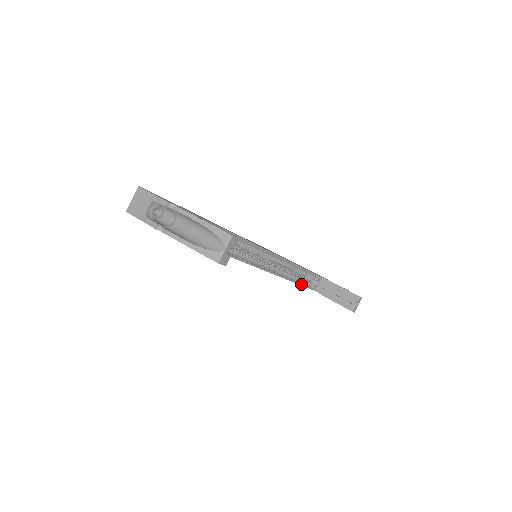
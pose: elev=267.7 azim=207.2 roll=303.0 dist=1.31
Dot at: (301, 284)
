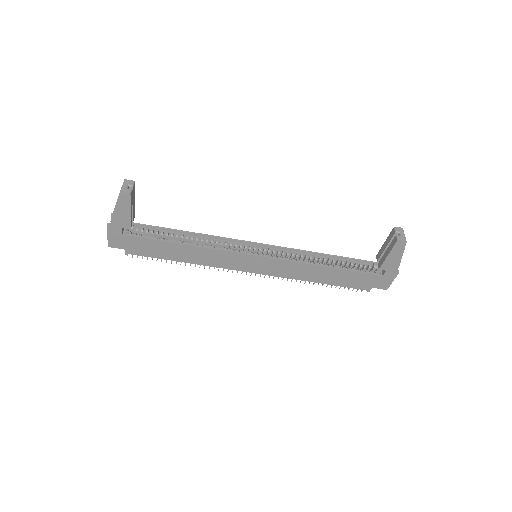
Dot at: (346, 269)
